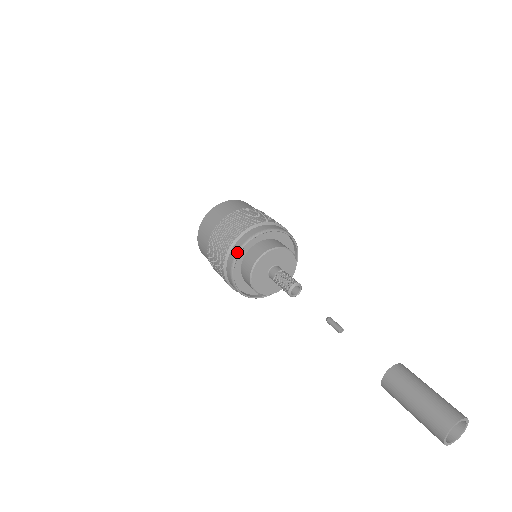
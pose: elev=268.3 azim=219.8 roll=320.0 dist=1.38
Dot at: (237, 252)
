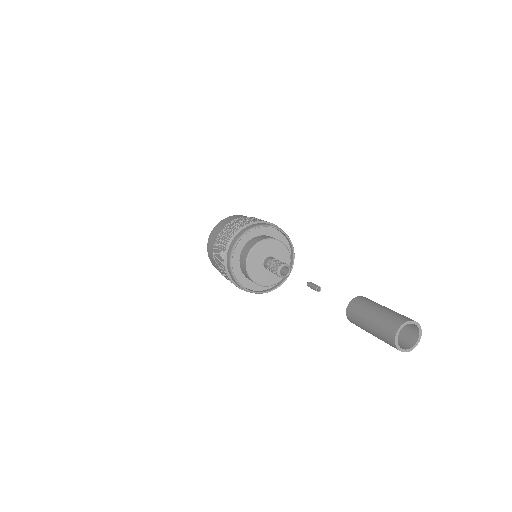
Dot at: (230, 256)
